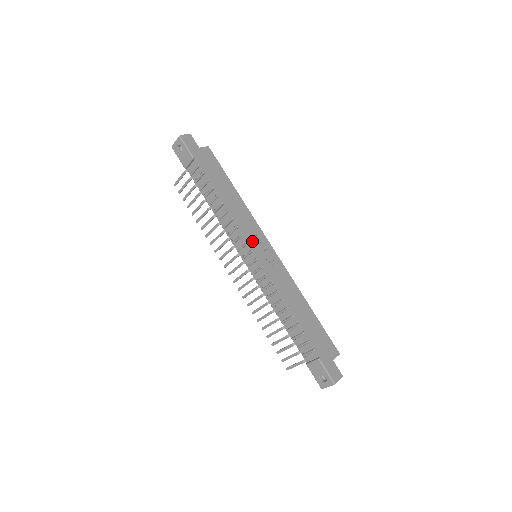
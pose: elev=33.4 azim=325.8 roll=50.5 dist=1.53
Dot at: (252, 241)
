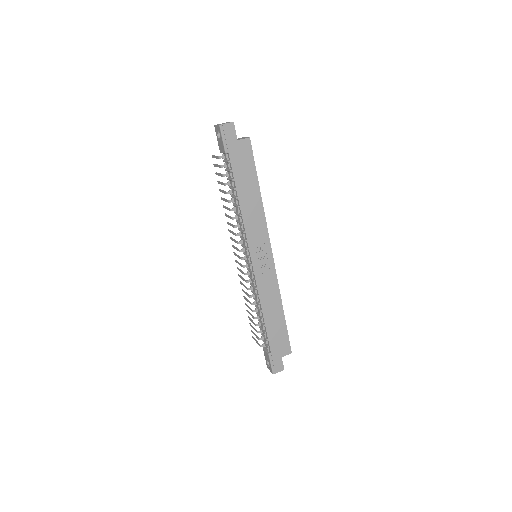
Dot at: (253, 248)
